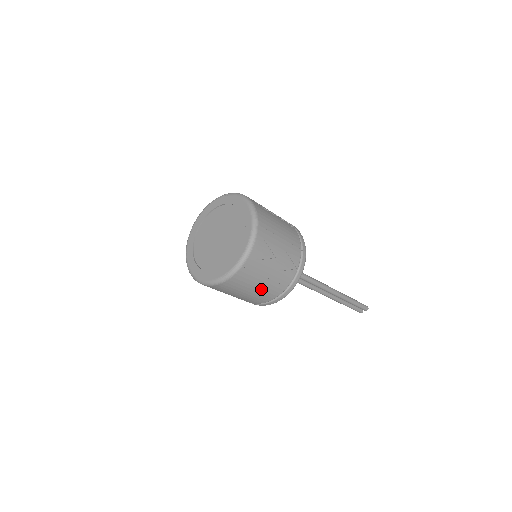
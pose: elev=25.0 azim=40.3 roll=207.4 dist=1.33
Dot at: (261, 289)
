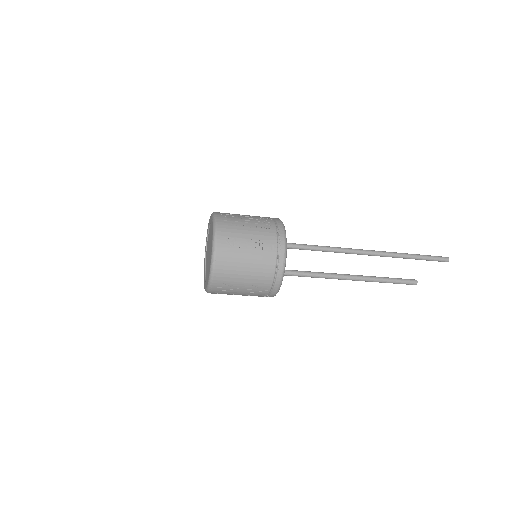
Dot at: occluded
